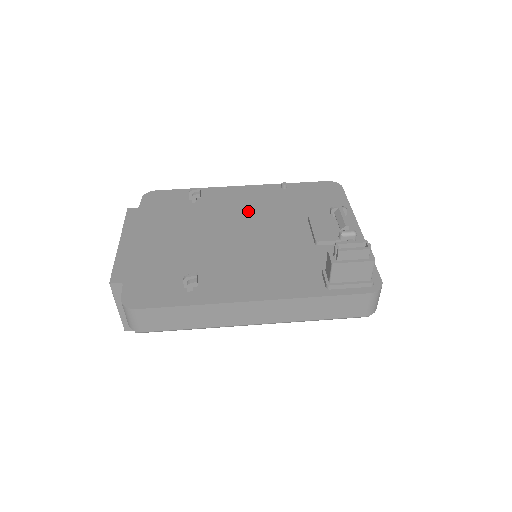
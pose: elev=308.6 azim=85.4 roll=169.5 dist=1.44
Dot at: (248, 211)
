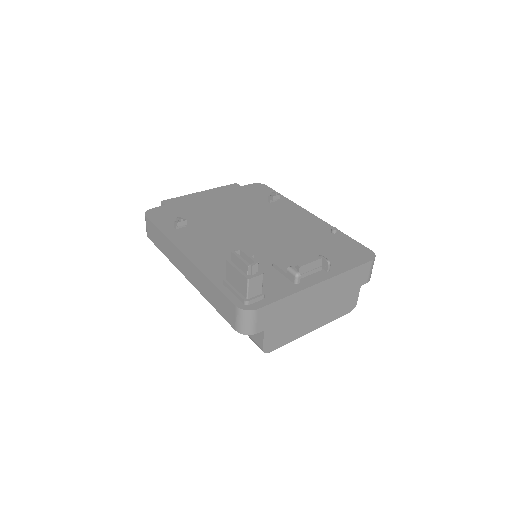
Dot at: (283, 225)
